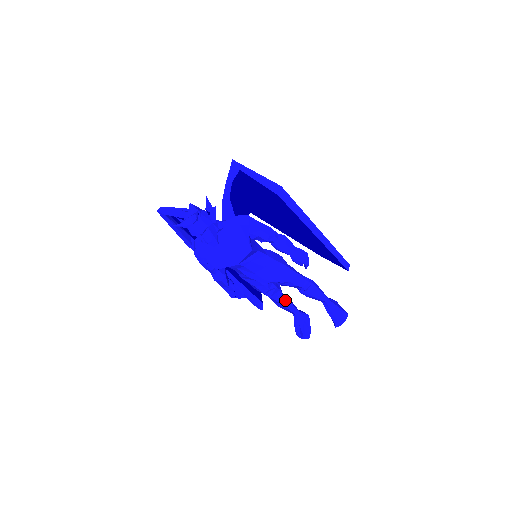
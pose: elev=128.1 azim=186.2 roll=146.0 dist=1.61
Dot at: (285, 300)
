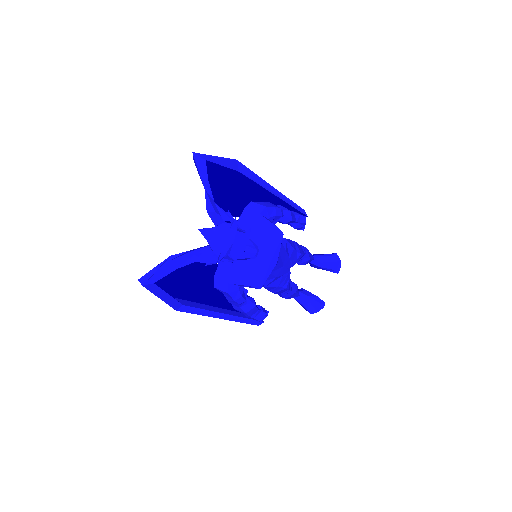
Dot at: (292, 284)
